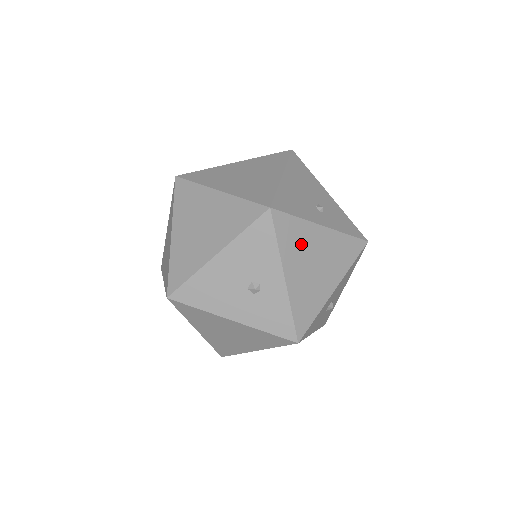
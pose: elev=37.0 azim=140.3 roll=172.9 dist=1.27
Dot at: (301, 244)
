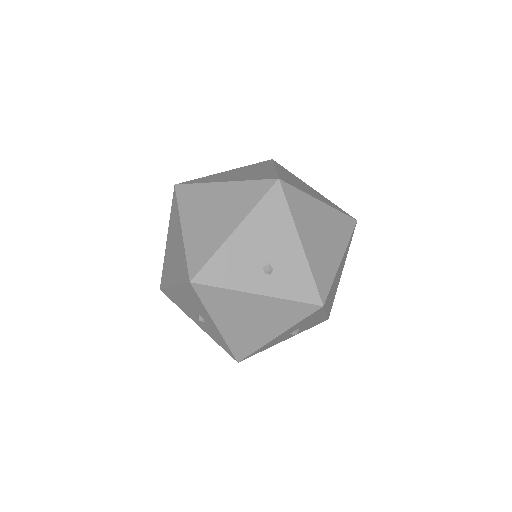
Dot at: (231, 306)
